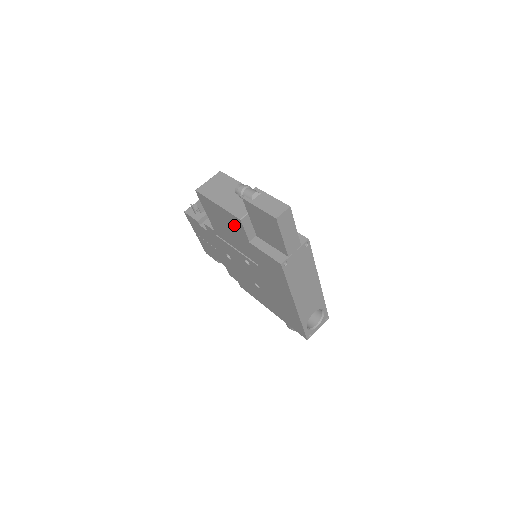
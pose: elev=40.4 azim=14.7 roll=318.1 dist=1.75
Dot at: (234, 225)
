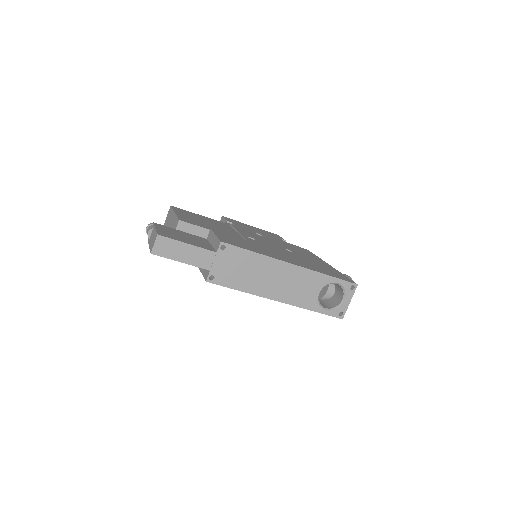
Dot at: occluded
